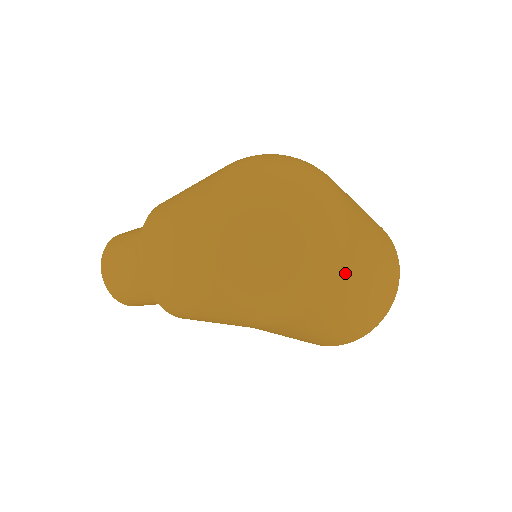
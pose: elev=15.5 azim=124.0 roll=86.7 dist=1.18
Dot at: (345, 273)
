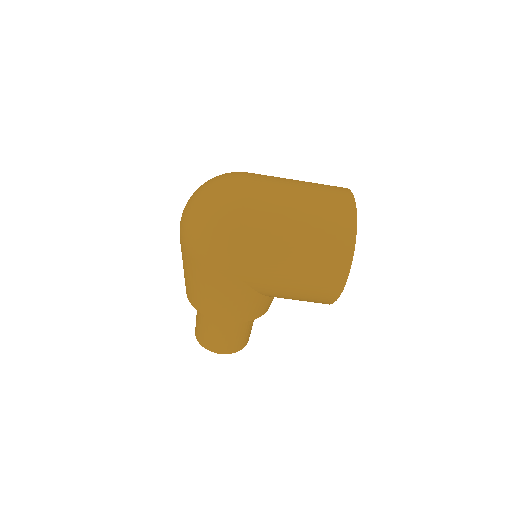
Dot at: (254, 199)
